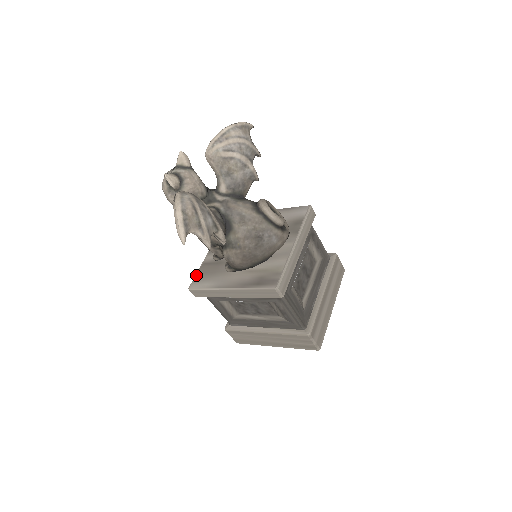
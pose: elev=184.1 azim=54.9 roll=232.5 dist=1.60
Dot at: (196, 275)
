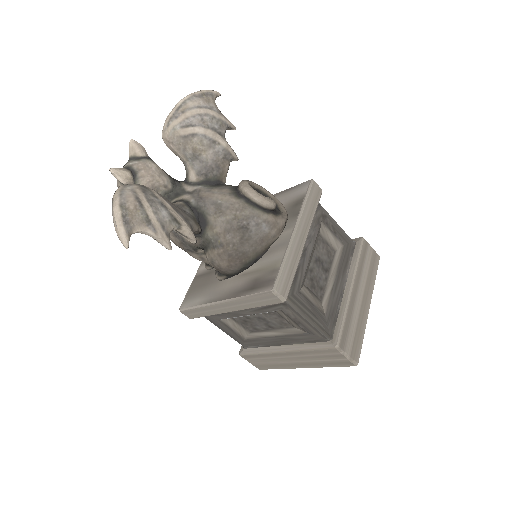
Dot at: (187, 292)
